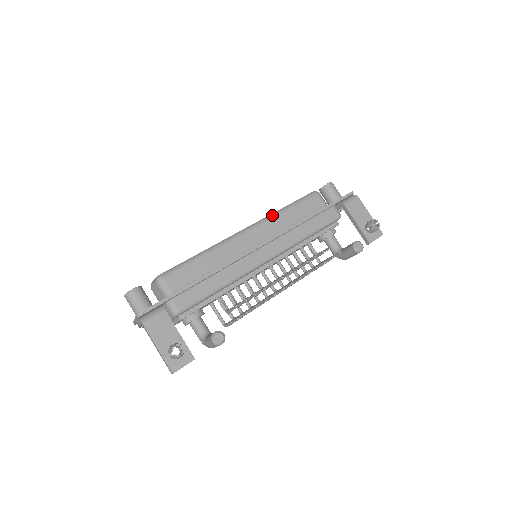
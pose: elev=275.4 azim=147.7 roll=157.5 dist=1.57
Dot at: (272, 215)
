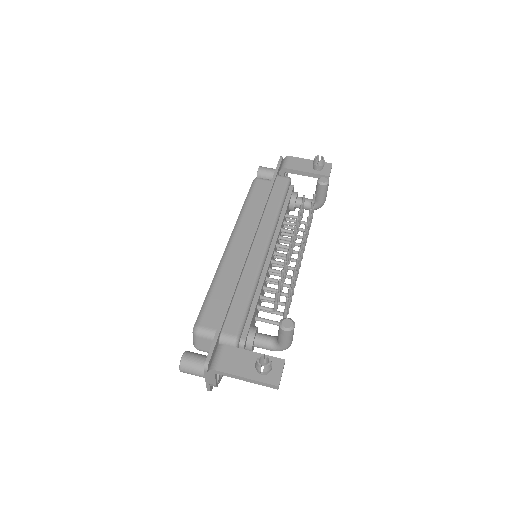
Dot at: (239, 217)
